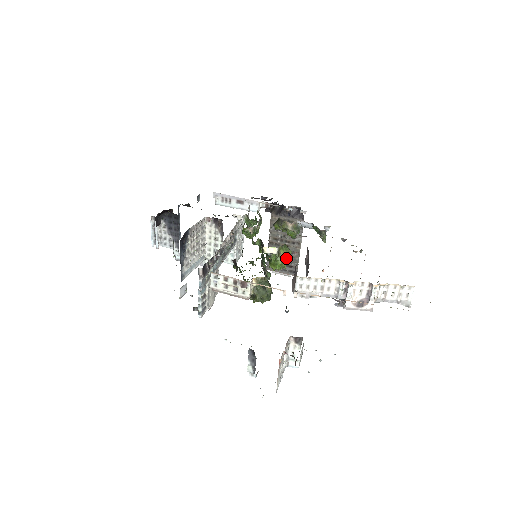
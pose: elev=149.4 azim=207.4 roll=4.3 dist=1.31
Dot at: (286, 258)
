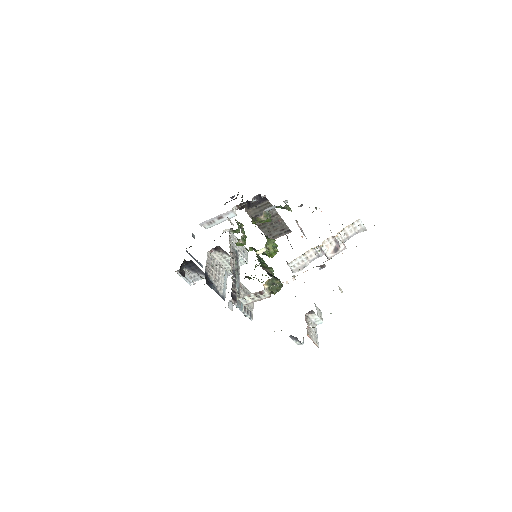
Dot at: (274, 246)
